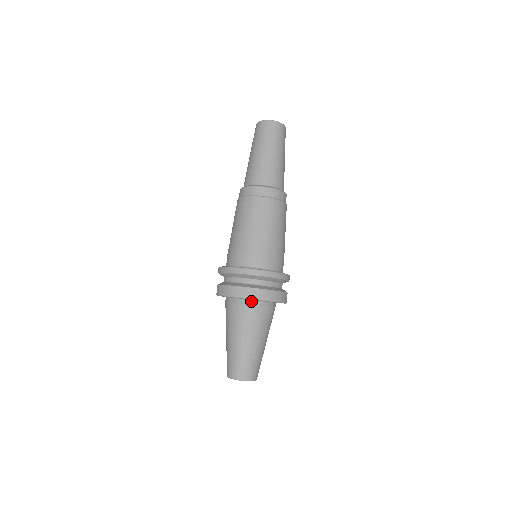
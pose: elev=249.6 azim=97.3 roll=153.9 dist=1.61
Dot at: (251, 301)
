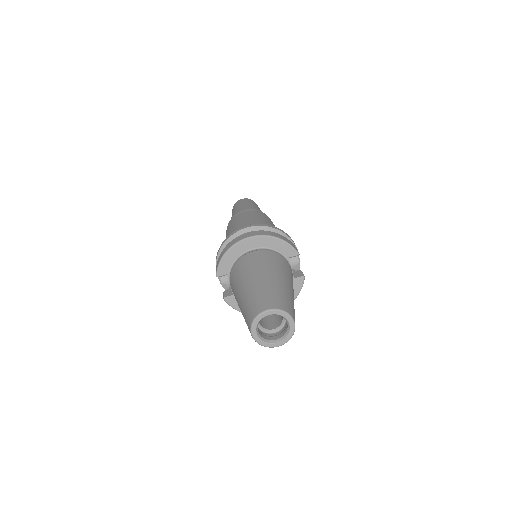
Dot at: (252, 251)
